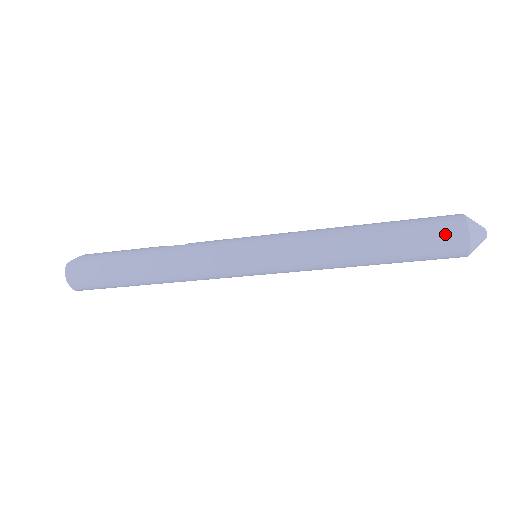
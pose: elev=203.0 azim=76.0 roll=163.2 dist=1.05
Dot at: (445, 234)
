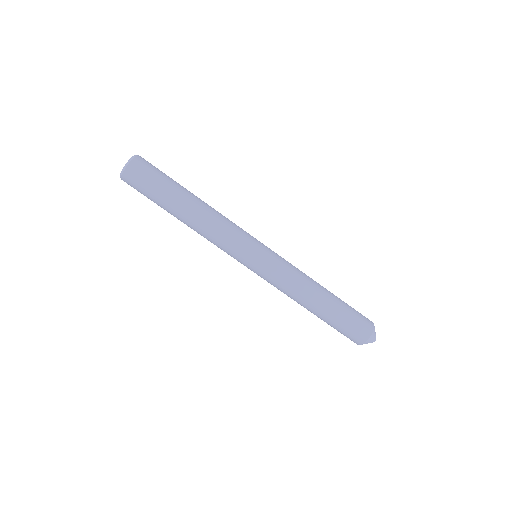
Dot at: (364, 319)
